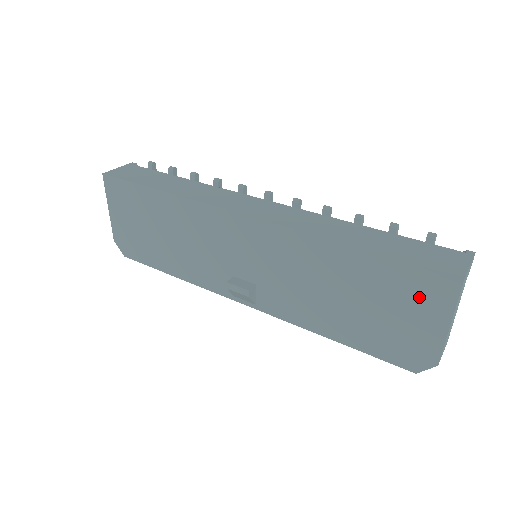
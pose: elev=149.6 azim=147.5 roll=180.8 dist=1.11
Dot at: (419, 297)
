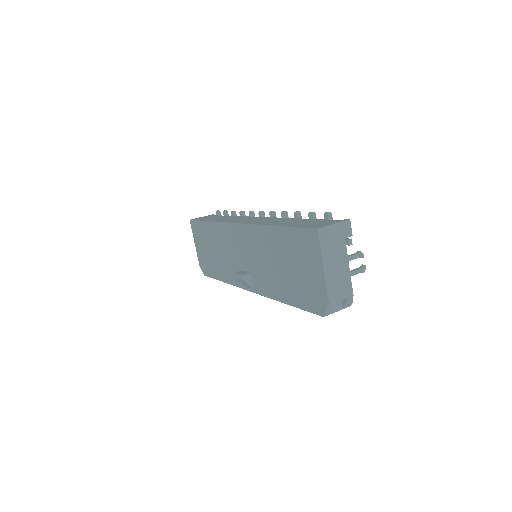
Dot at: (306, 251)
